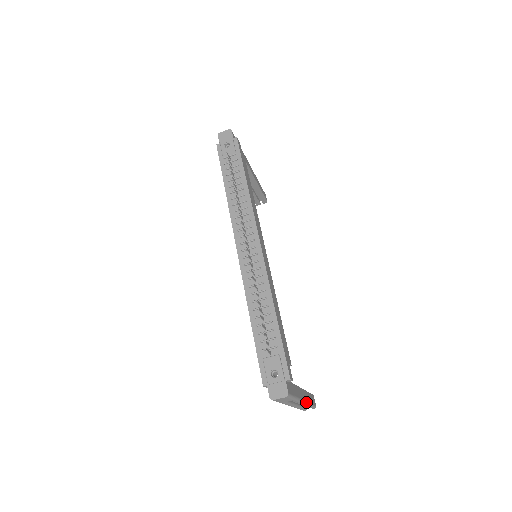
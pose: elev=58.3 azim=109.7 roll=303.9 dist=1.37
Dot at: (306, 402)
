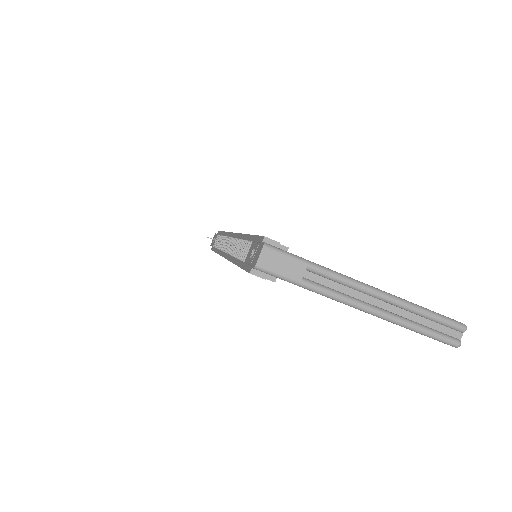
Dot at: (385, 293)
